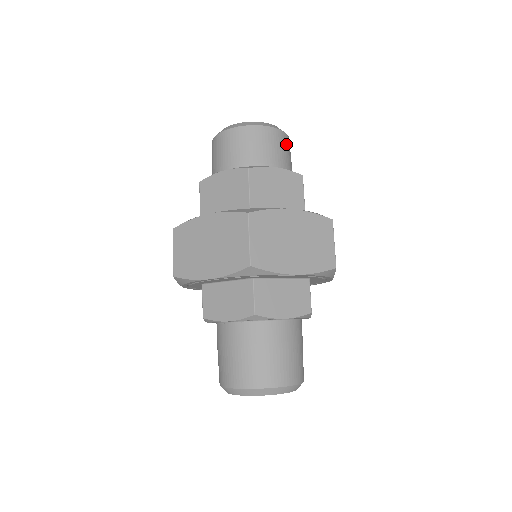
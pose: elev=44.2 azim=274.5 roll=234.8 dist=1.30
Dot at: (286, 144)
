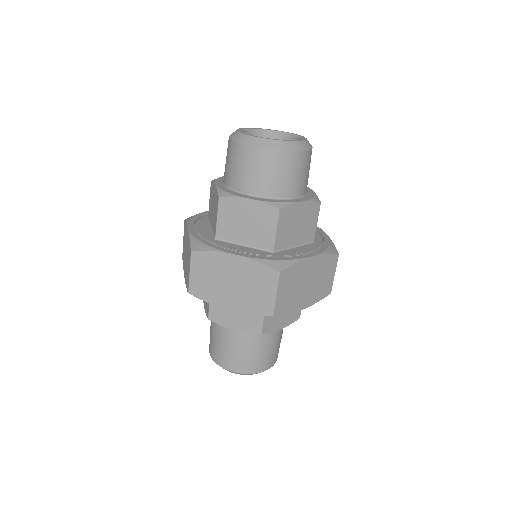
Dot at: (310, 161)
